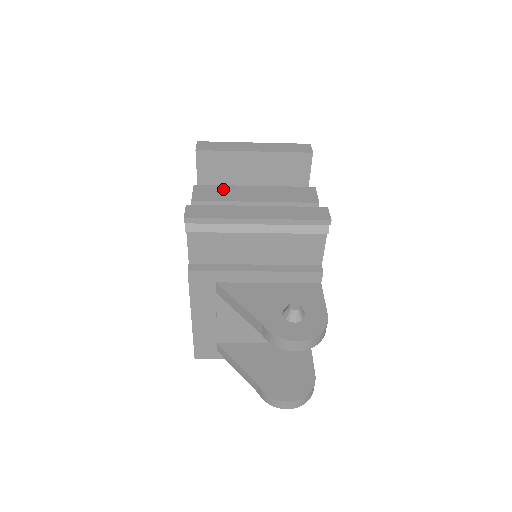
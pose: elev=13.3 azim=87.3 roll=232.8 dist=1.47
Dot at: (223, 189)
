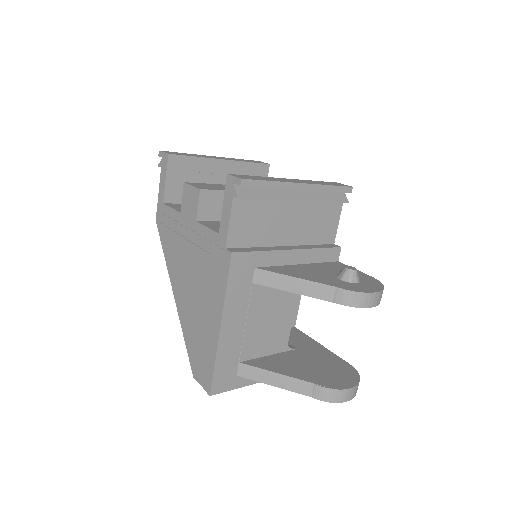
Dot at: (217, 185)
